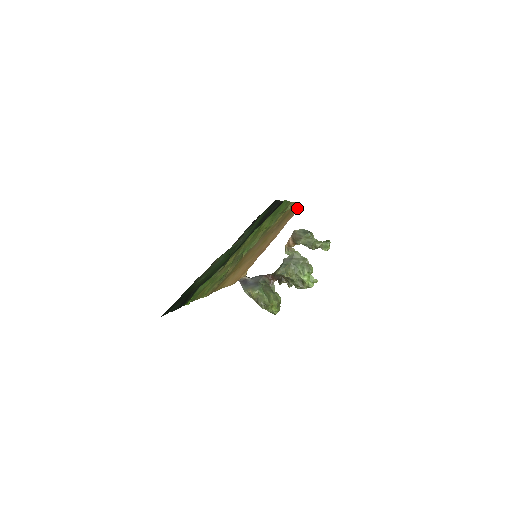
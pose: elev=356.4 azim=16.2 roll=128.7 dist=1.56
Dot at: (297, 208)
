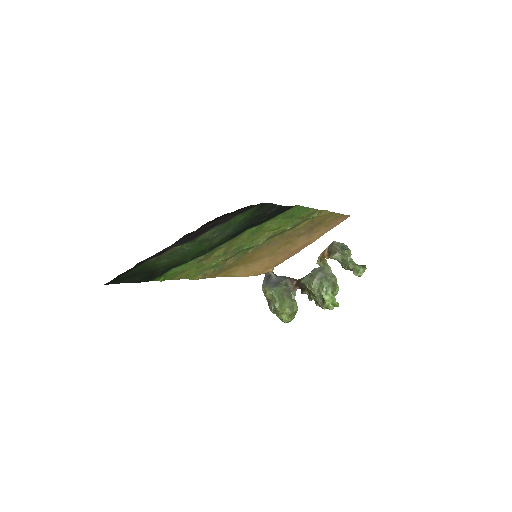
Dot at: (341, 218)
